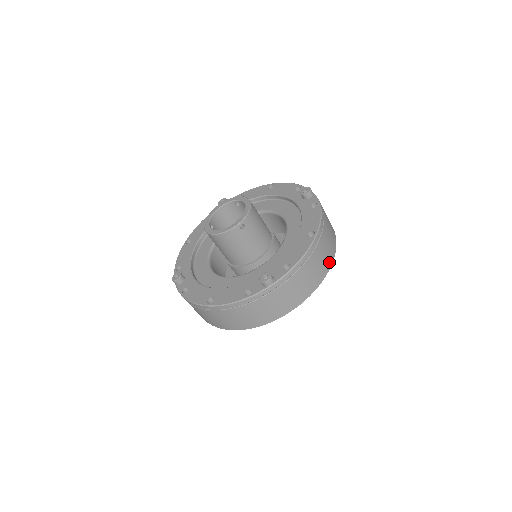
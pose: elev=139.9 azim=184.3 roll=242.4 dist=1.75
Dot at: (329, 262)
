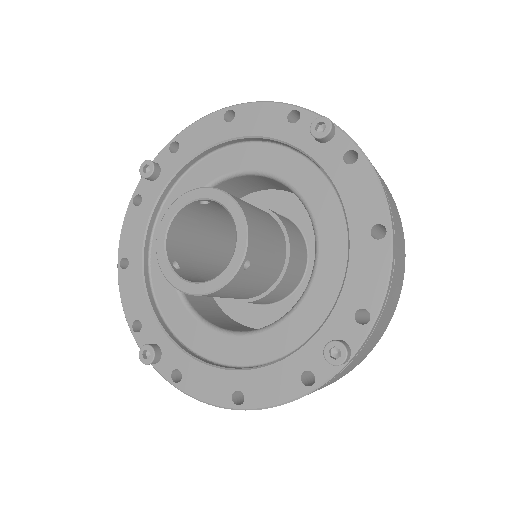
Dot at: (403, 249)
